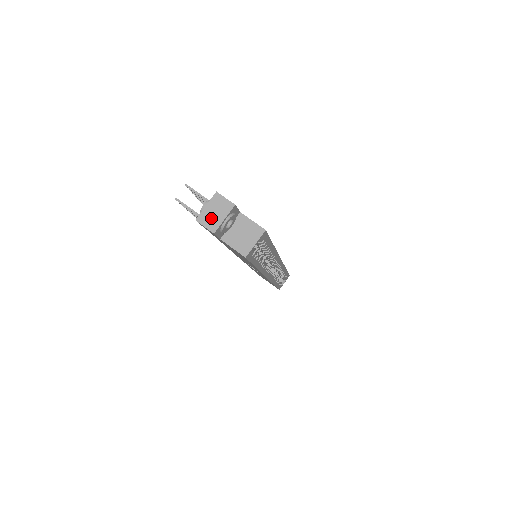
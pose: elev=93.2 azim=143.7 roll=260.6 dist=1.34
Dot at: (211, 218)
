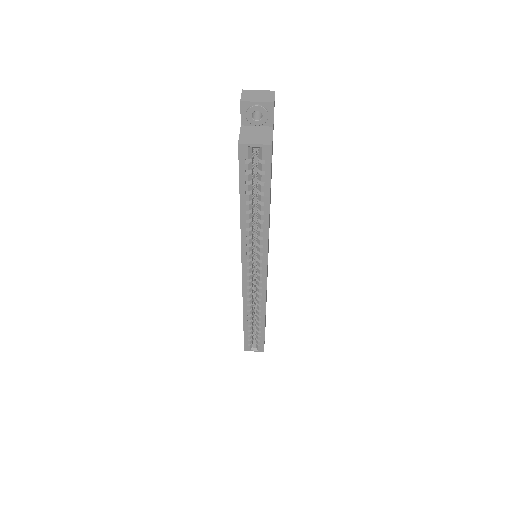
Dot at: (251, 95)
